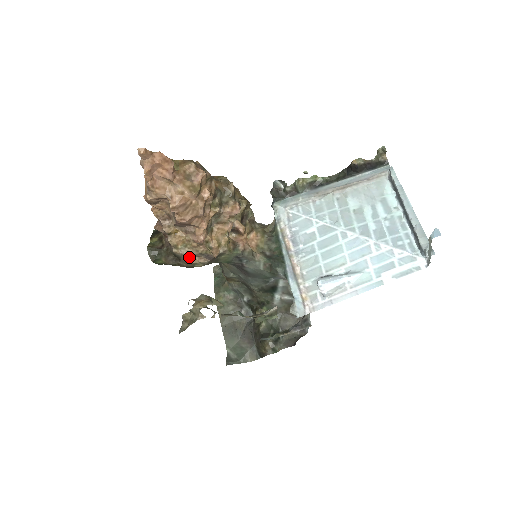
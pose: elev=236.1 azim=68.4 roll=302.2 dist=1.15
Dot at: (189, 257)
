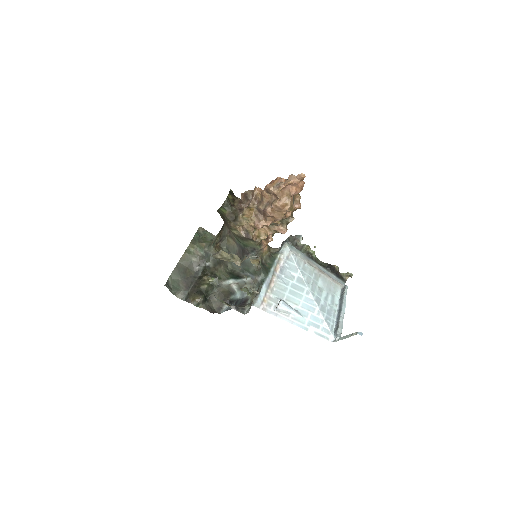
Dot at: (240, 225)
